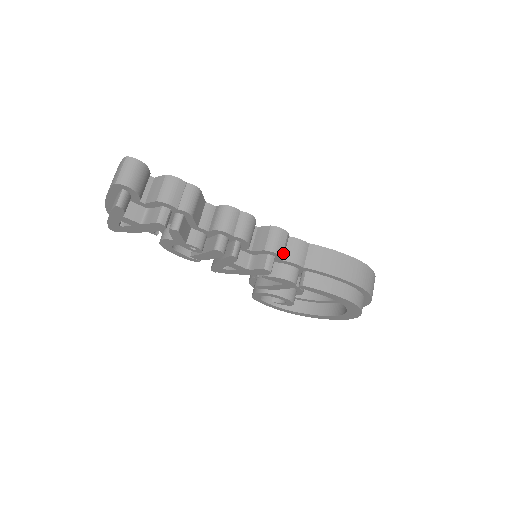
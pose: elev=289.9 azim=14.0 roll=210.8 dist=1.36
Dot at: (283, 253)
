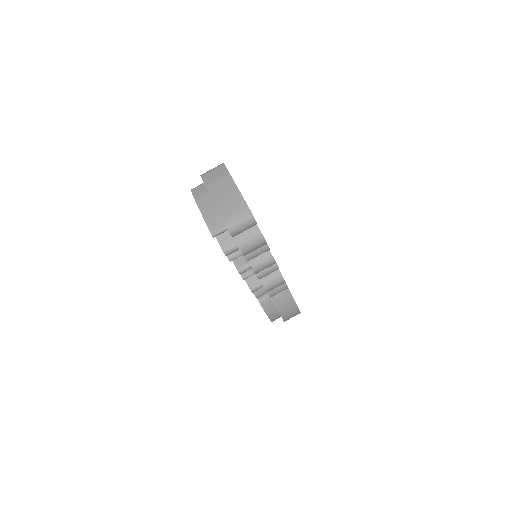
Dot at: (270, 290)
